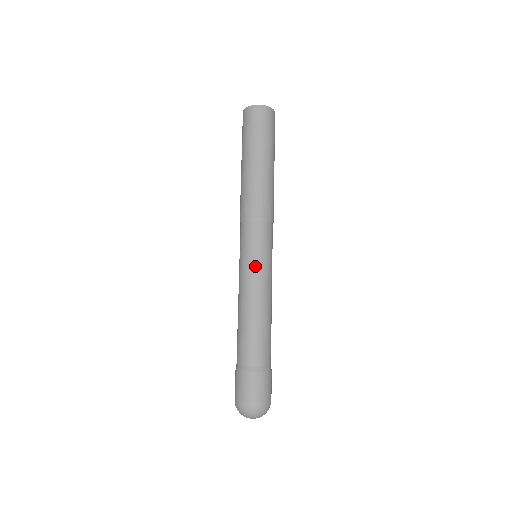
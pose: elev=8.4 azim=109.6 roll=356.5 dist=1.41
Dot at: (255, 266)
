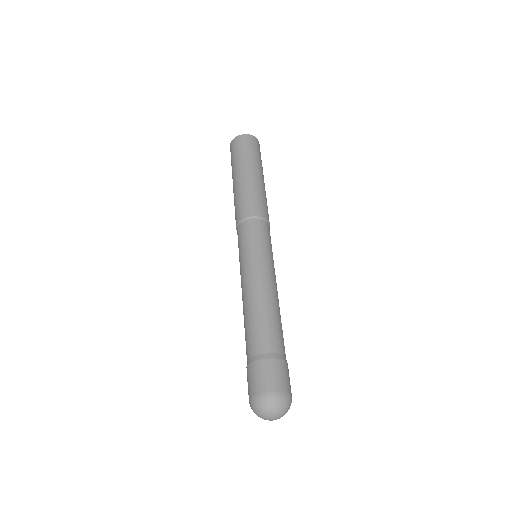
Dot at: (256, 258)
